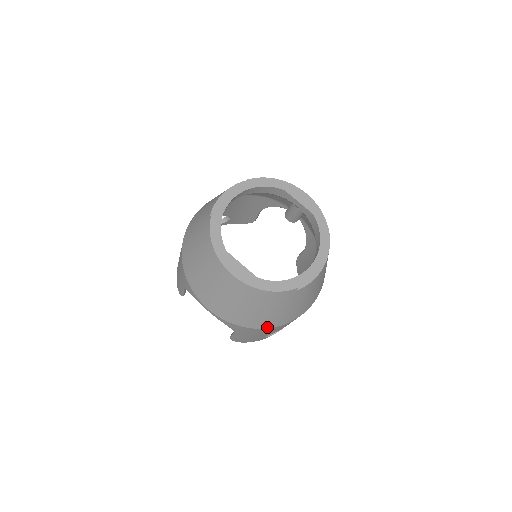
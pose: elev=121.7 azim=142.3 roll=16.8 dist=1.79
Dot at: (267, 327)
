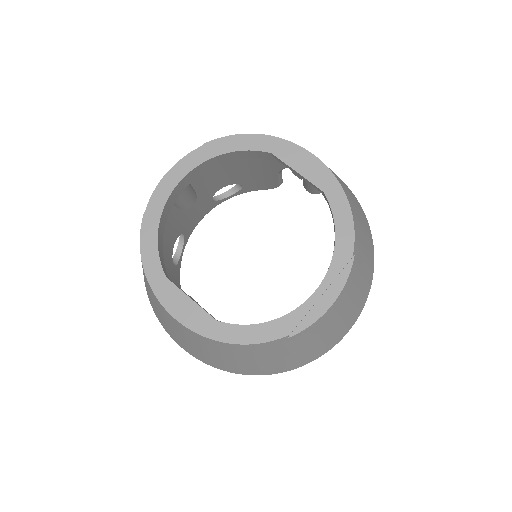
Dot at: (270, 373)
